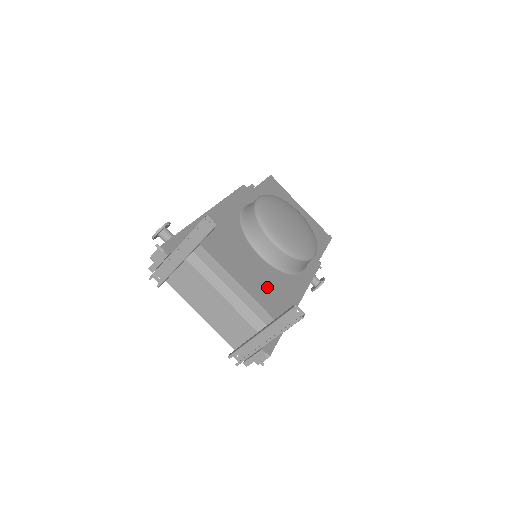
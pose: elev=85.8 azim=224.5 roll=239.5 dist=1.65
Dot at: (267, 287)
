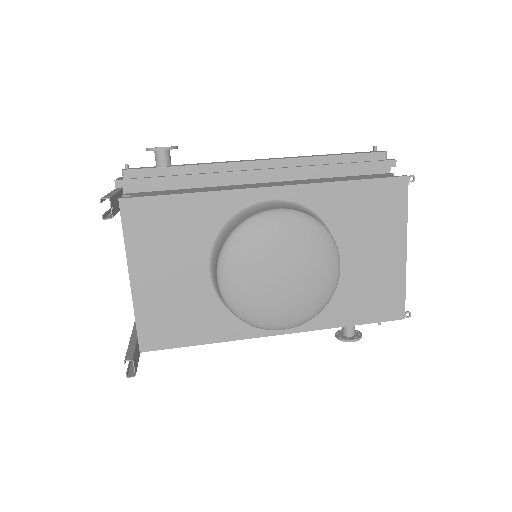
Dot at: (173, 307)
